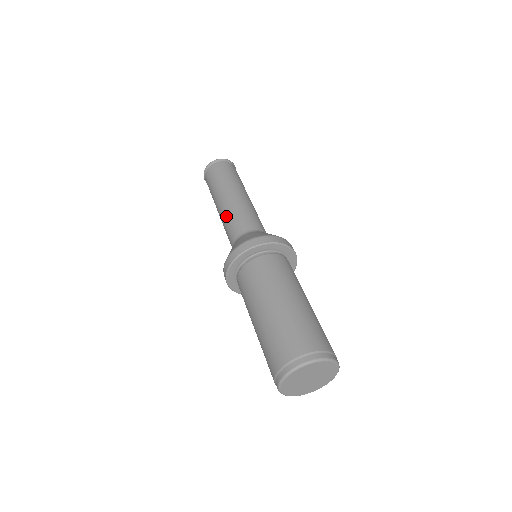
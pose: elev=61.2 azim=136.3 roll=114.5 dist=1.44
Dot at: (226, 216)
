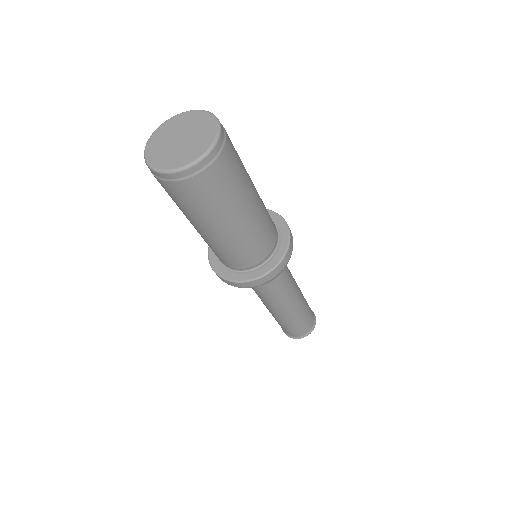
Dot at: occluded
